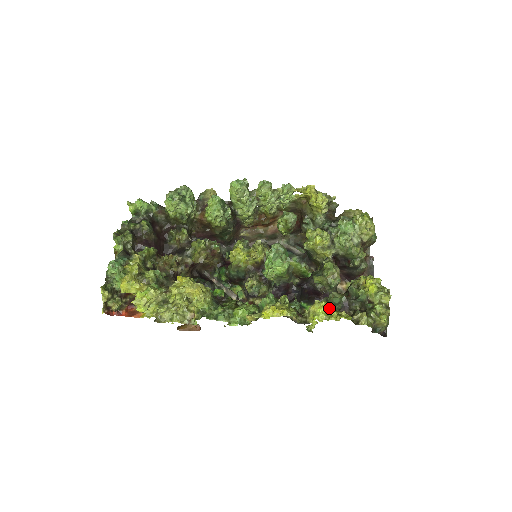
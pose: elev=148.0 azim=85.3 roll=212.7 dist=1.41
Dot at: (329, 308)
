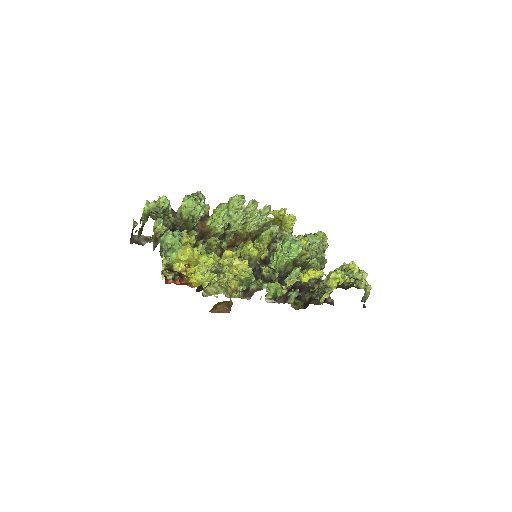
Dot at: (343, 275)
